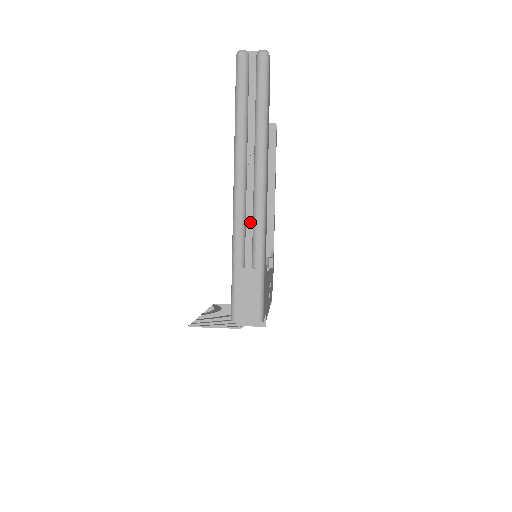
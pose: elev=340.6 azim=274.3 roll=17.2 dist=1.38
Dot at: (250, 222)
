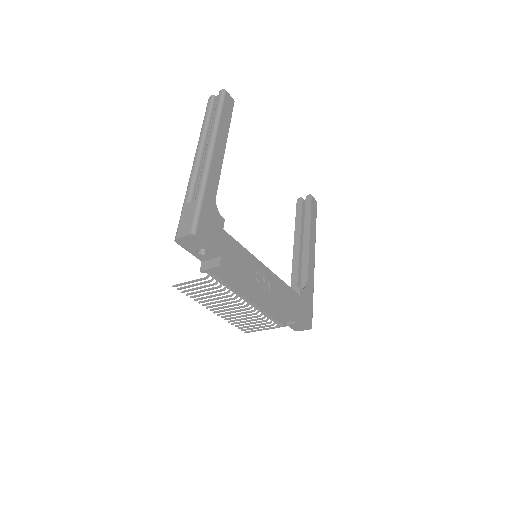
Dot at: occluded
